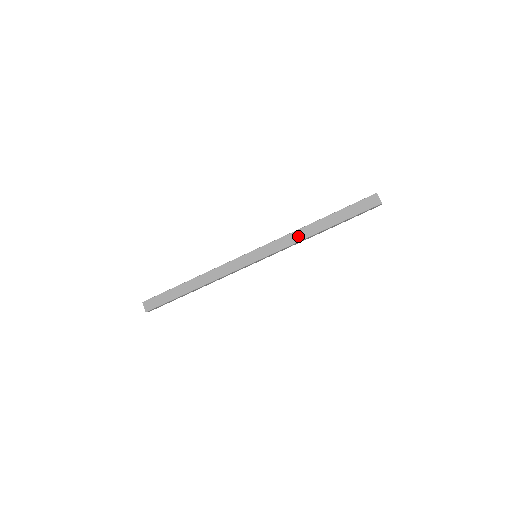
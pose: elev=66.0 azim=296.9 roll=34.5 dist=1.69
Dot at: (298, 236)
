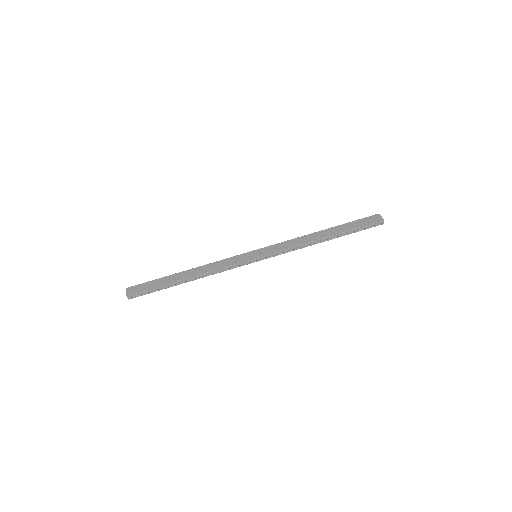
Dot at: (301, 241)
